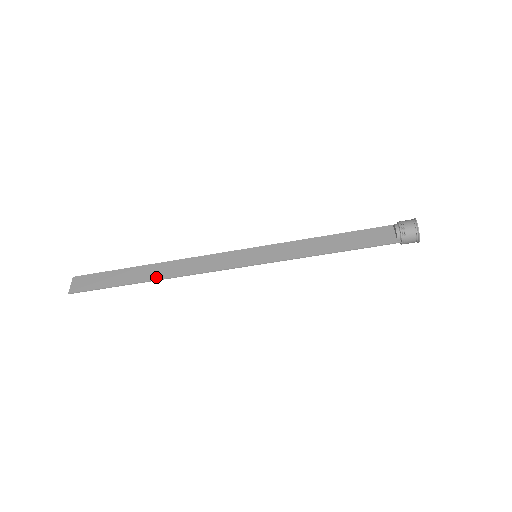
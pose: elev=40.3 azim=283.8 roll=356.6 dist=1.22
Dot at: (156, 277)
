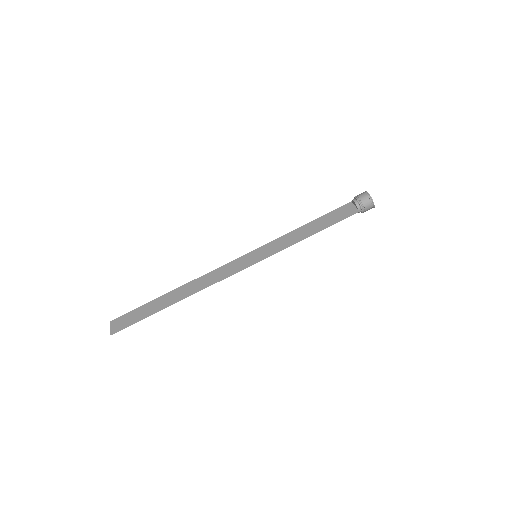
Dot at: (181, 297)
